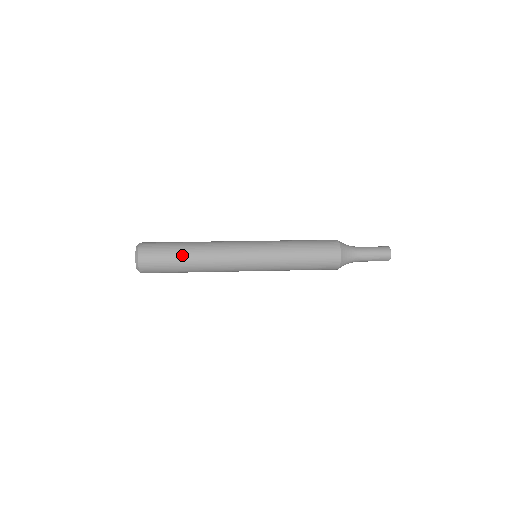
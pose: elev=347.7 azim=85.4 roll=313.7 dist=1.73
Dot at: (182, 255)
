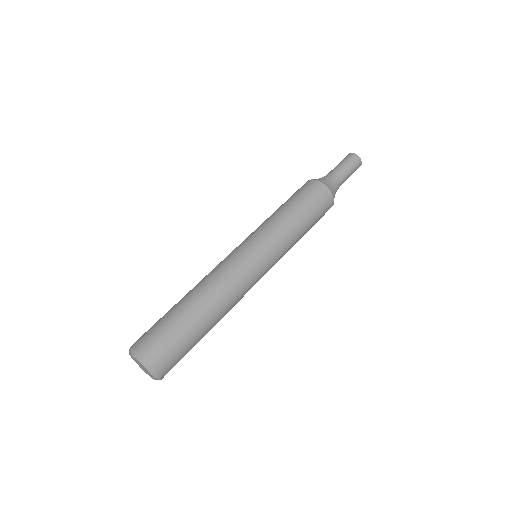
Dot at: occluded
